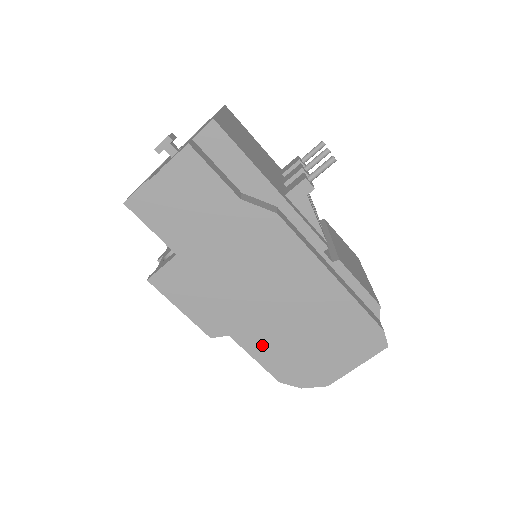
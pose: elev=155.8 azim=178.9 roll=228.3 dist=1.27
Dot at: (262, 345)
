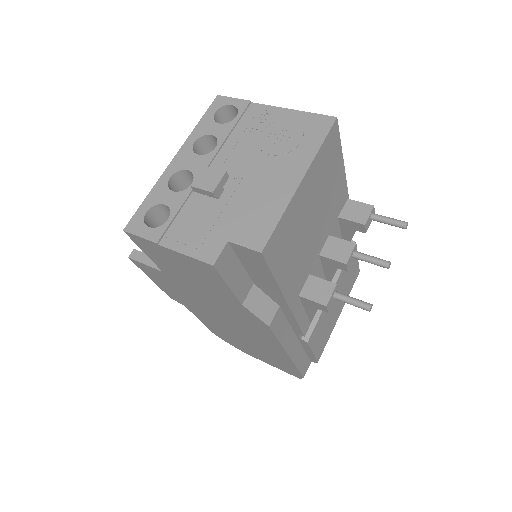
Dot at: (209, 323)
